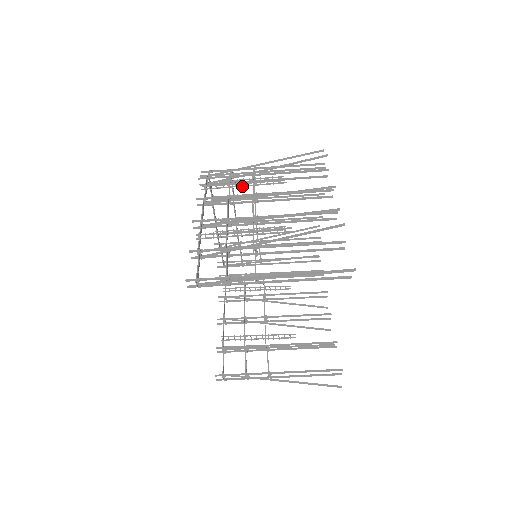
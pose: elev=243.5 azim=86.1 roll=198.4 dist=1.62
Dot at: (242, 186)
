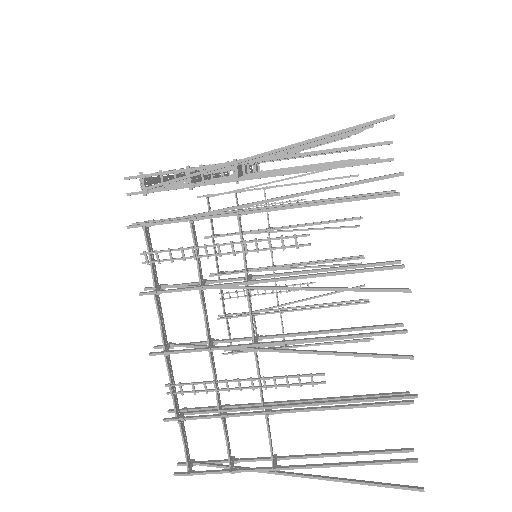
Dot at: (221, 255)
